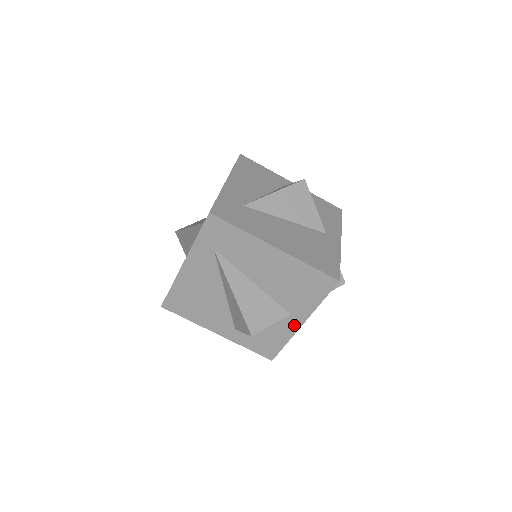
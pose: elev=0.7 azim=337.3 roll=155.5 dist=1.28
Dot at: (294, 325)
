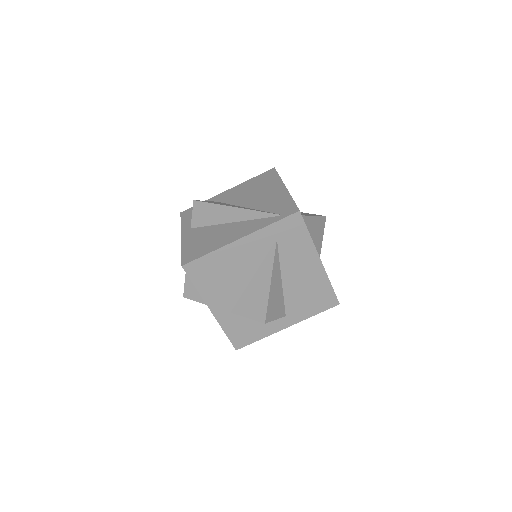
Dot at: (280, 326)
